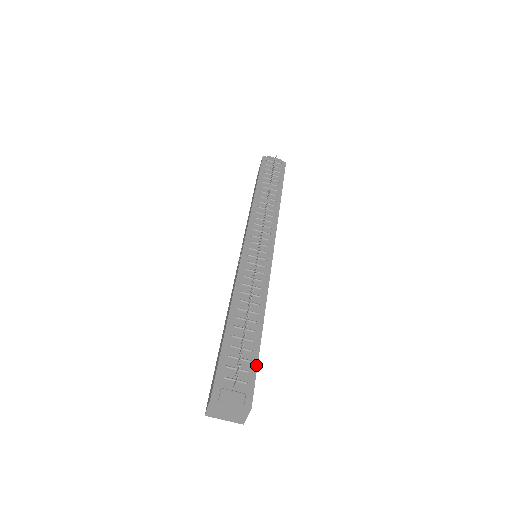
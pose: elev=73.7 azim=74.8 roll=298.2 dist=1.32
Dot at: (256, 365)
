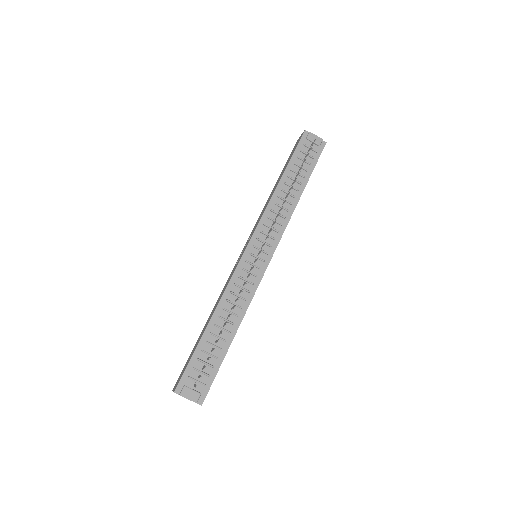
Dot at: (217, 370)
